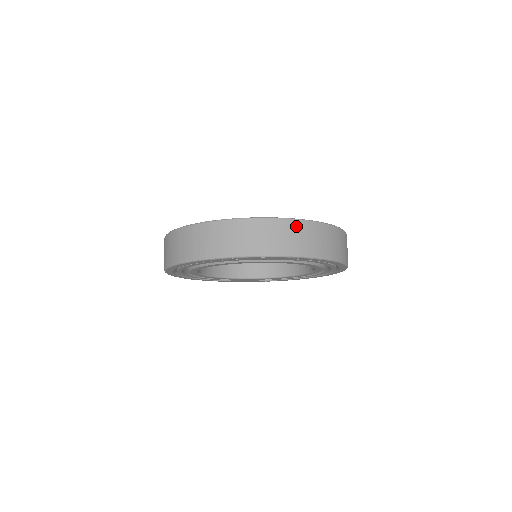
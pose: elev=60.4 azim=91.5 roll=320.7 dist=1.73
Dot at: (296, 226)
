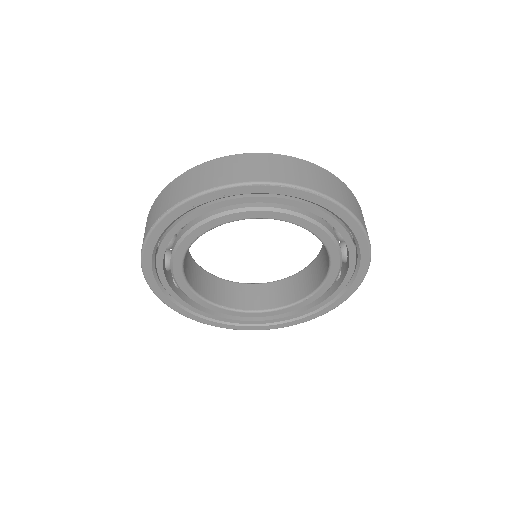
Dot at: (280, 160)
